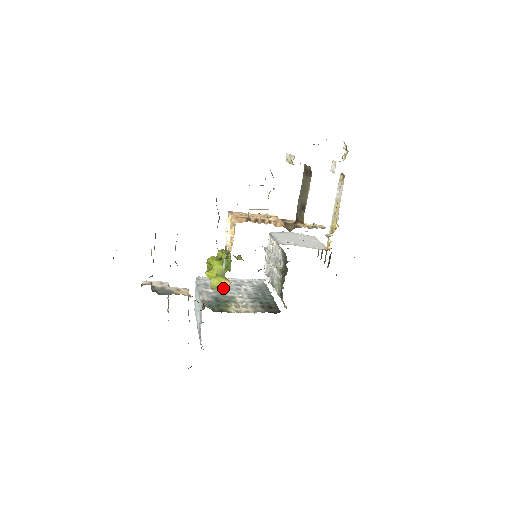
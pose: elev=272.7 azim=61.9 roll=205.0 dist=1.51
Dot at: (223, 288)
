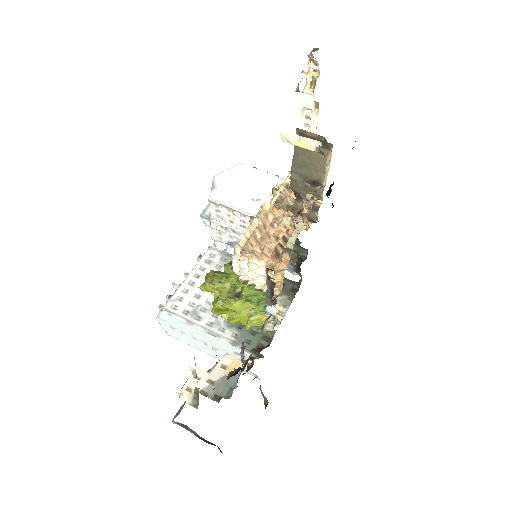
Dot at: (270, 324)
